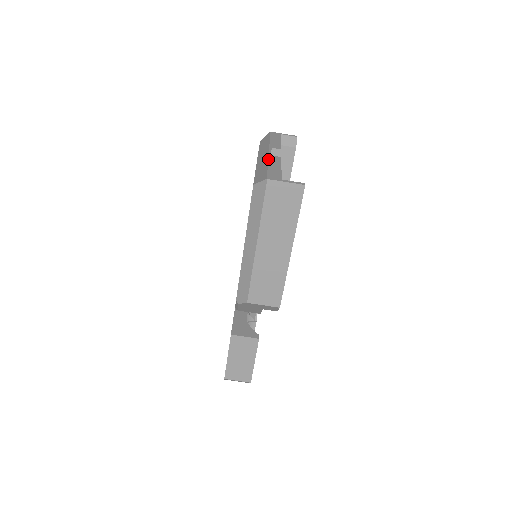
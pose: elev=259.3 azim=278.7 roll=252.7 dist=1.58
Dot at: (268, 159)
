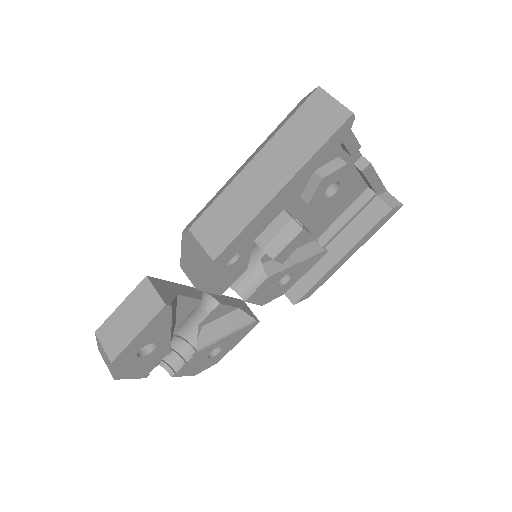
Dot at: occluded
